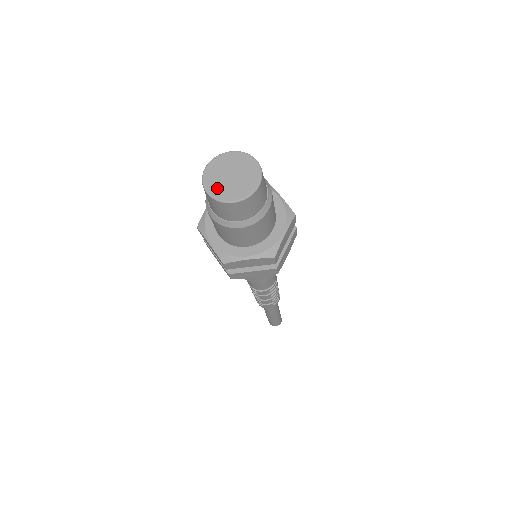
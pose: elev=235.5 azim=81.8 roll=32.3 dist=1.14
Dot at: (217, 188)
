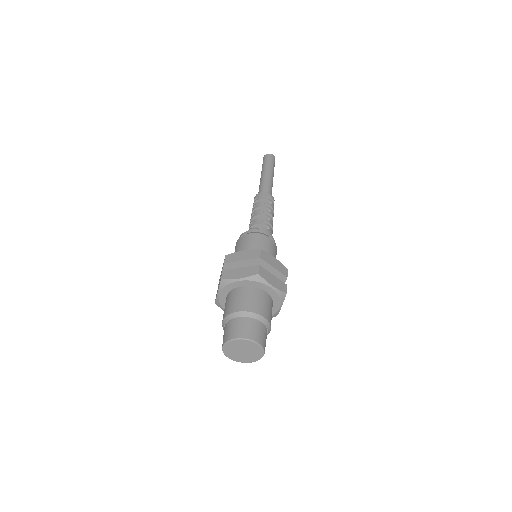
Dot at: (236, 357)
